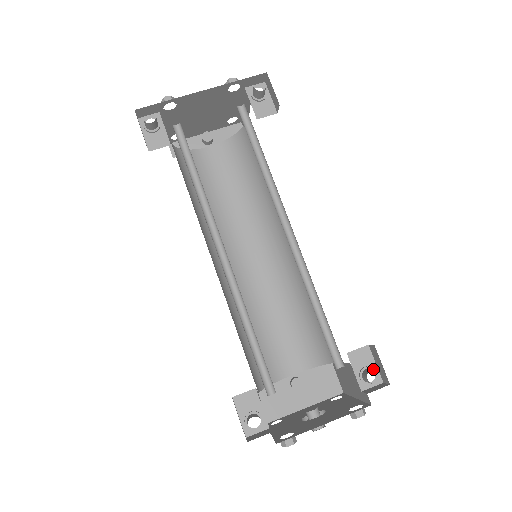
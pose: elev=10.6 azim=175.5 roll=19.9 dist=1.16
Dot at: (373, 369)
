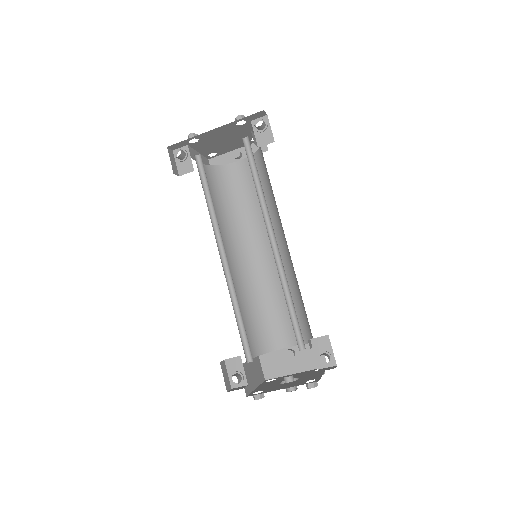
Dot at: (329, 354)
